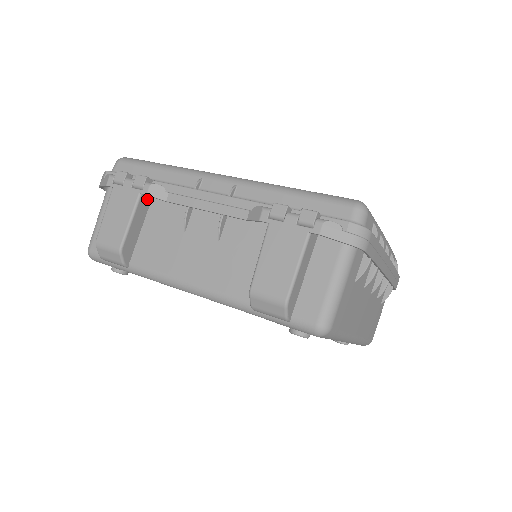
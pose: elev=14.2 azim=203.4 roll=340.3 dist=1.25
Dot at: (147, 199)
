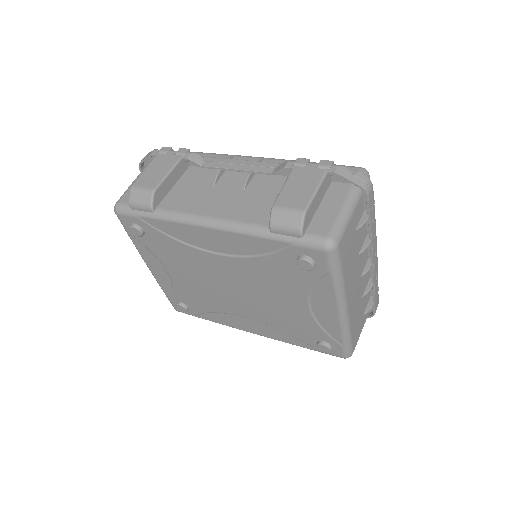
Dot at: (184, 166)
